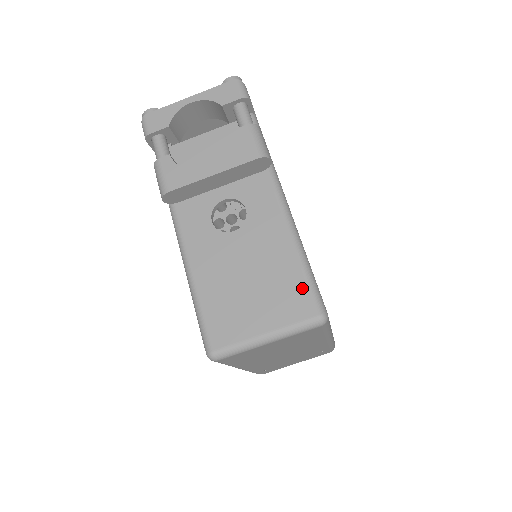
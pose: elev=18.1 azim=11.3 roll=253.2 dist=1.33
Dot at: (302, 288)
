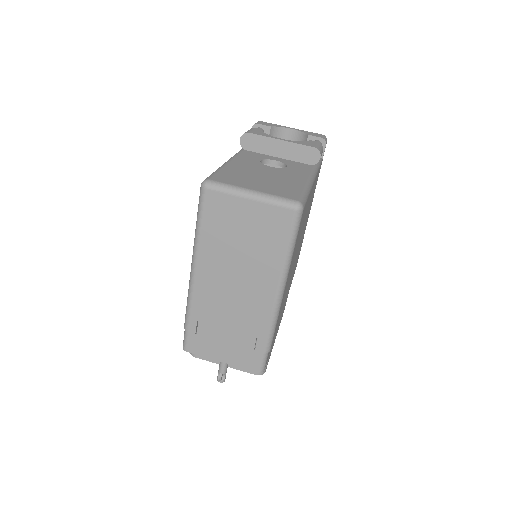
Dot at: (296, 192)
